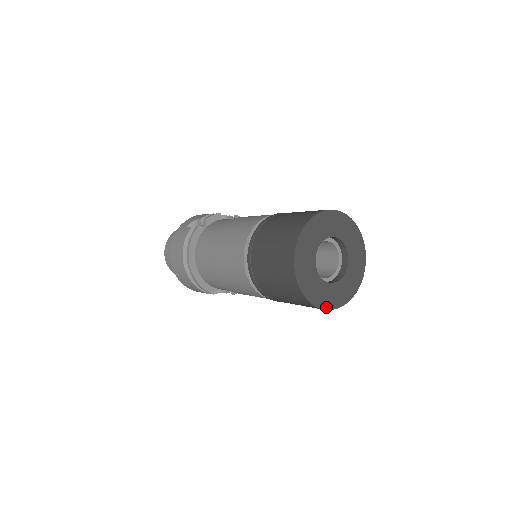
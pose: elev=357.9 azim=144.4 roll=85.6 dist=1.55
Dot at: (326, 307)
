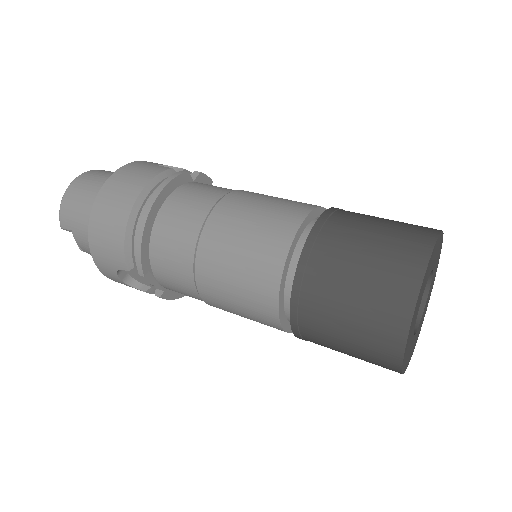
Dot at: (403, 361)
